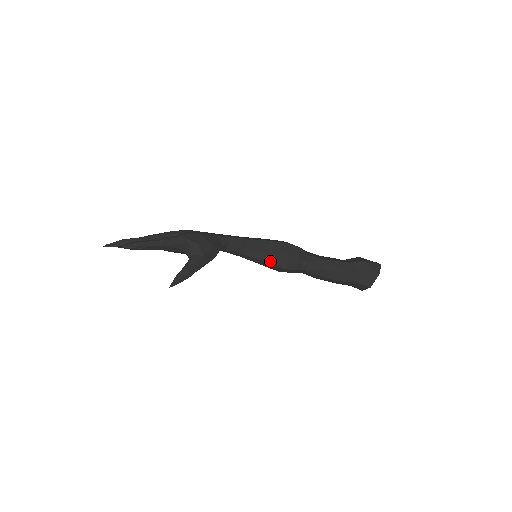
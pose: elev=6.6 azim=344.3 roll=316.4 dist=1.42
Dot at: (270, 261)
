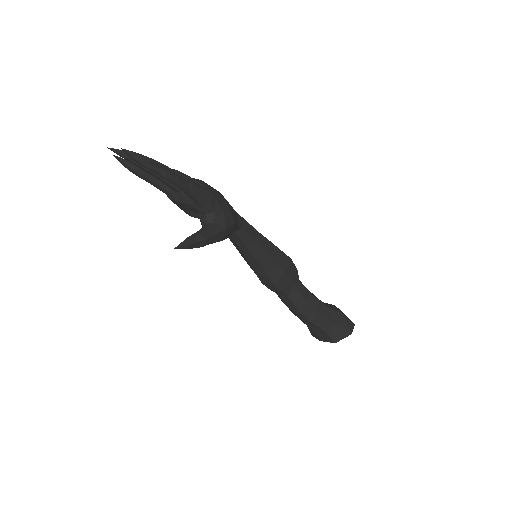
Dot at: (266, 269)
